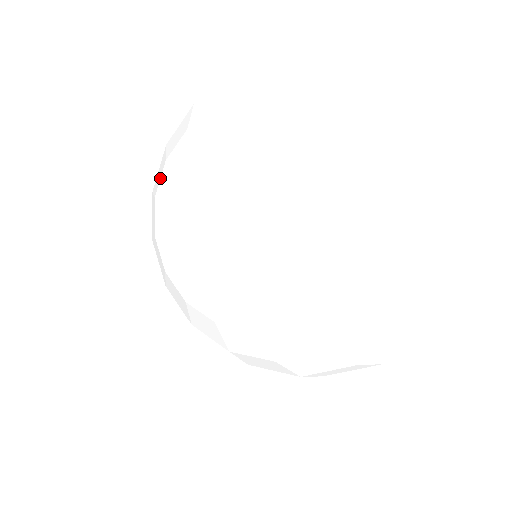
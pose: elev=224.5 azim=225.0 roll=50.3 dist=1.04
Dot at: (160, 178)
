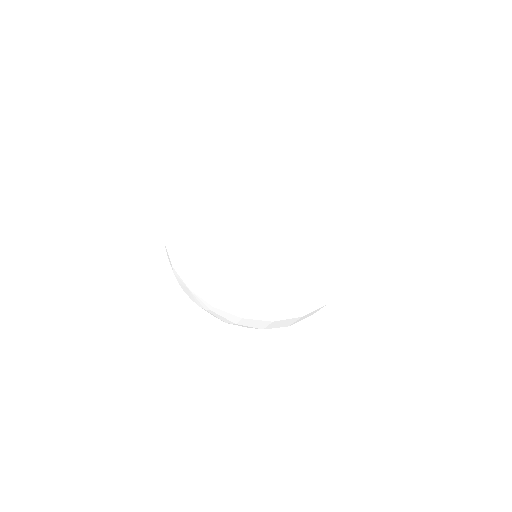
Dot at: occluded
